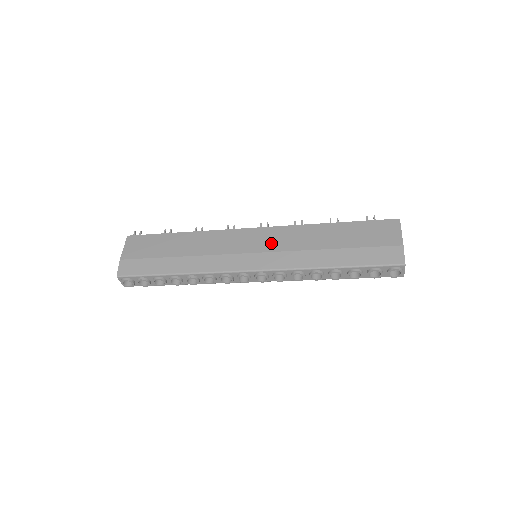
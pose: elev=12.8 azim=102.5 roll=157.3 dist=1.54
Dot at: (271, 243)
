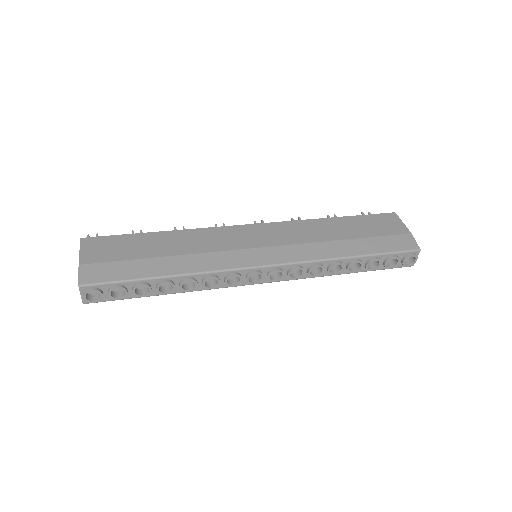
Dot at: (278, 237)
